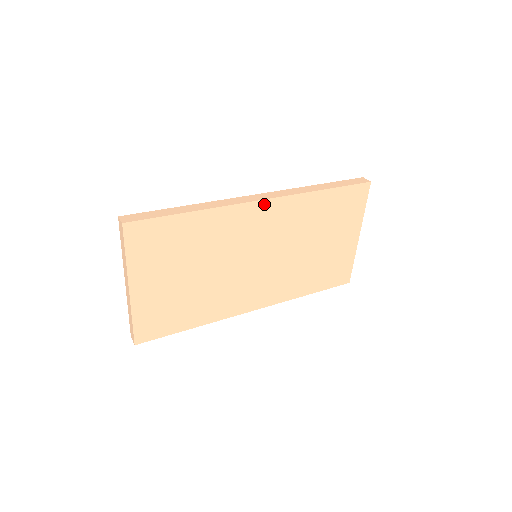
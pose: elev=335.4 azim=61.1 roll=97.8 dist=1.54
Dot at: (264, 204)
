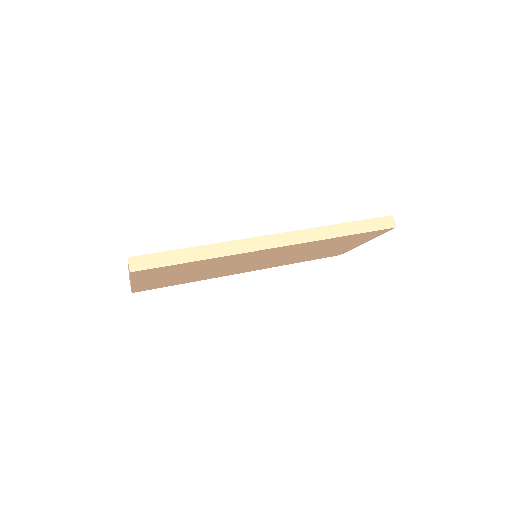
Dot at: (275, 248)
